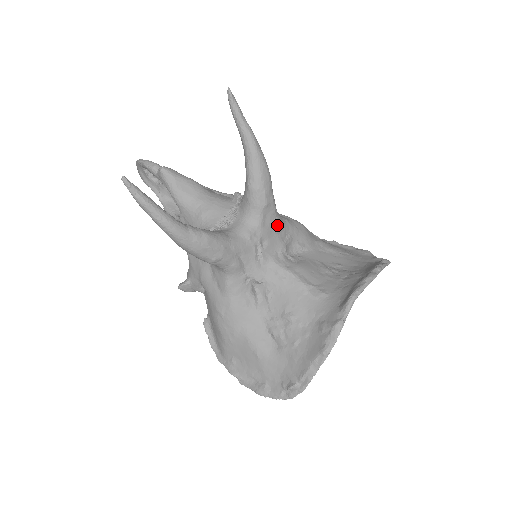
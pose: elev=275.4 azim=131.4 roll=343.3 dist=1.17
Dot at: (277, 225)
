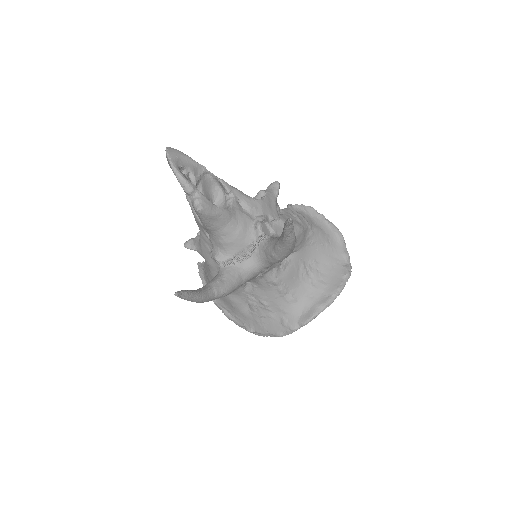
Dot at: occluded
